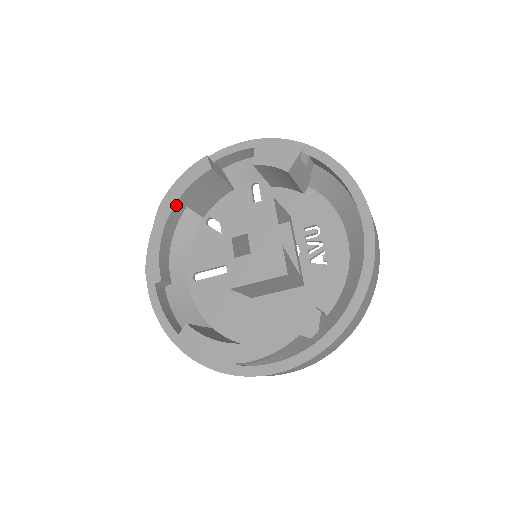
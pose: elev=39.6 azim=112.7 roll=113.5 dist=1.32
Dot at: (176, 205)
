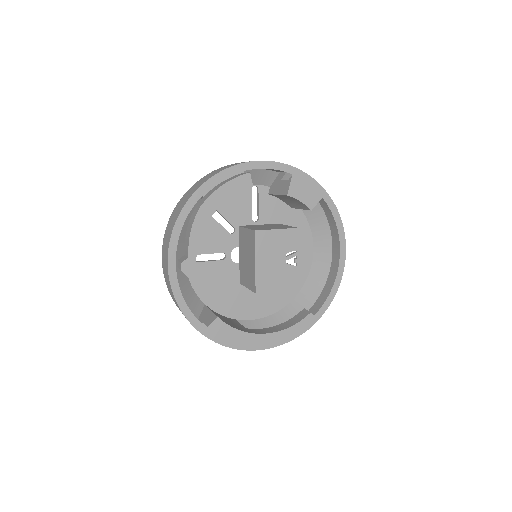
Dot at: (215, 211)
